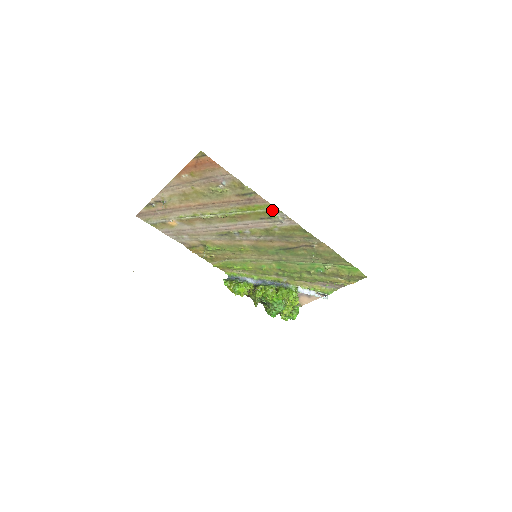
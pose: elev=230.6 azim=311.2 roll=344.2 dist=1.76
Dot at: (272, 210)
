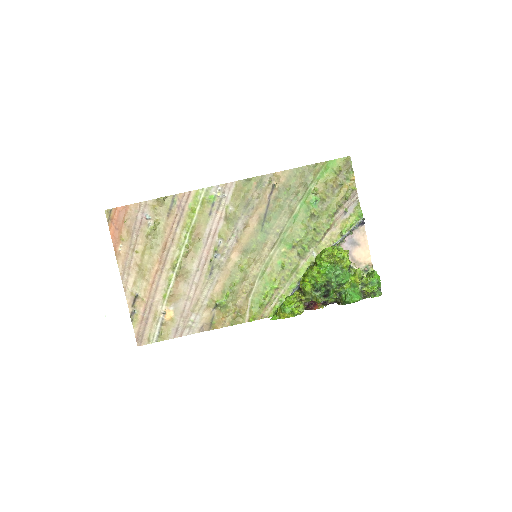
Dot at: (204, 195)
